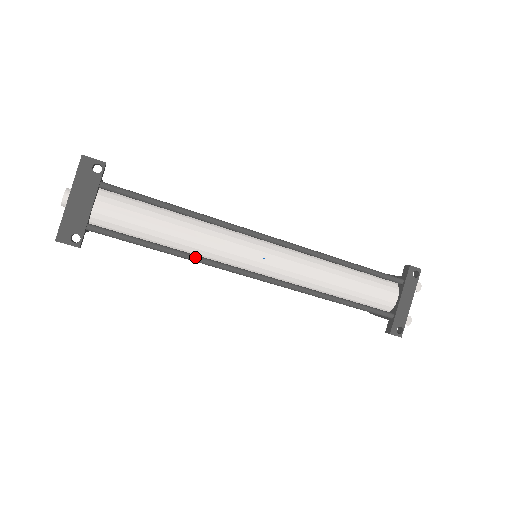
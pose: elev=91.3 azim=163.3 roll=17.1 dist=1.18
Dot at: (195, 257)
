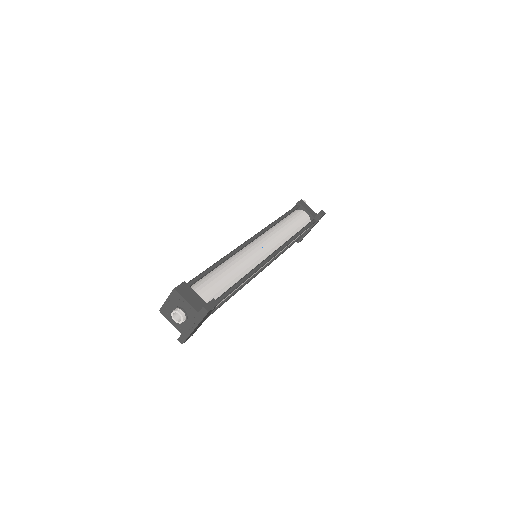
Dot at: occluded
